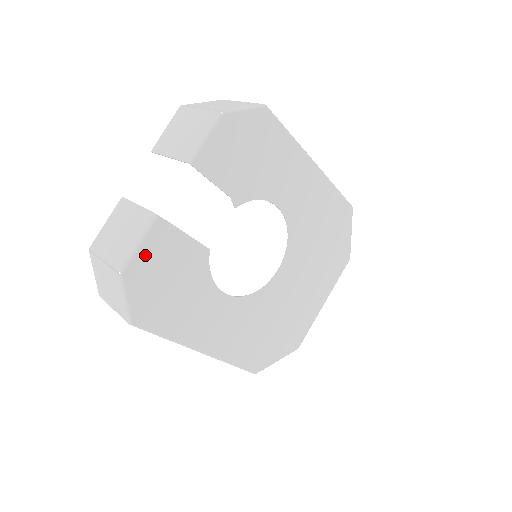
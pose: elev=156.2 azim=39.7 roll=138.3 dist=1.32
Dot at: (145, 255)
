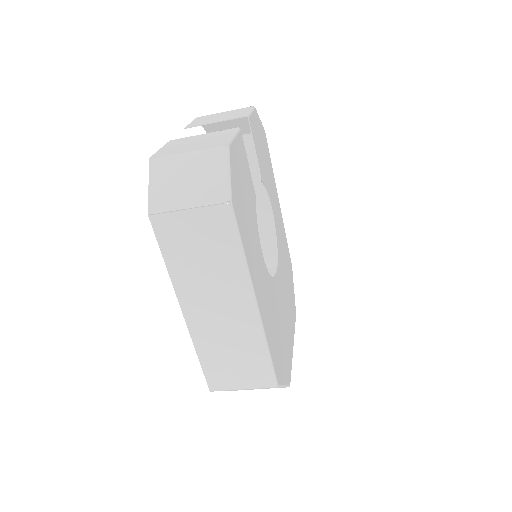
Dot at: (236, 149)
